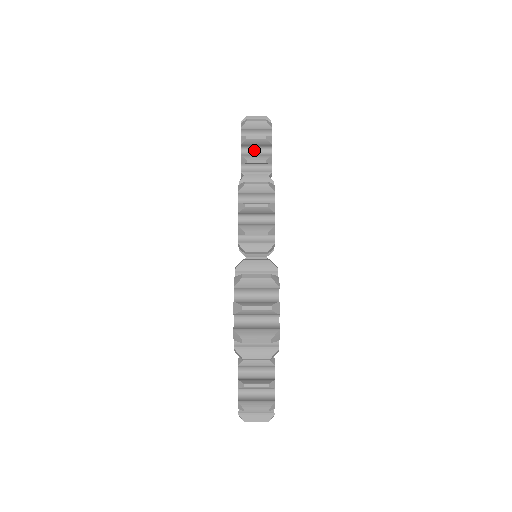
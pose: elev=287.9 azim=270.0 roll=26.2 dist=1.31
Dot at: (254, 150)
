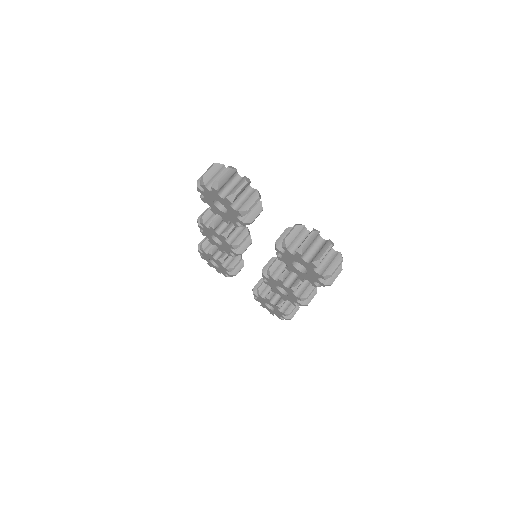
Dot at: occluded
